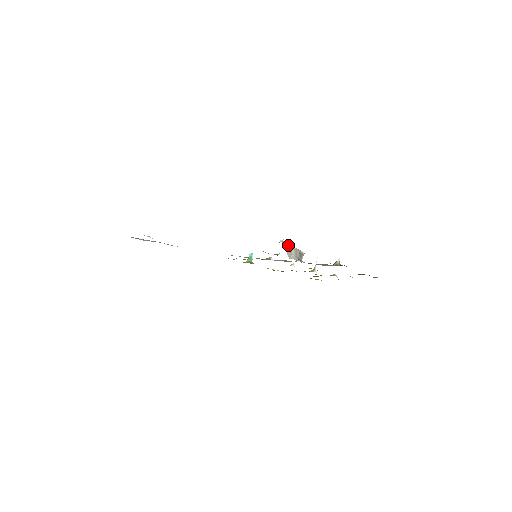
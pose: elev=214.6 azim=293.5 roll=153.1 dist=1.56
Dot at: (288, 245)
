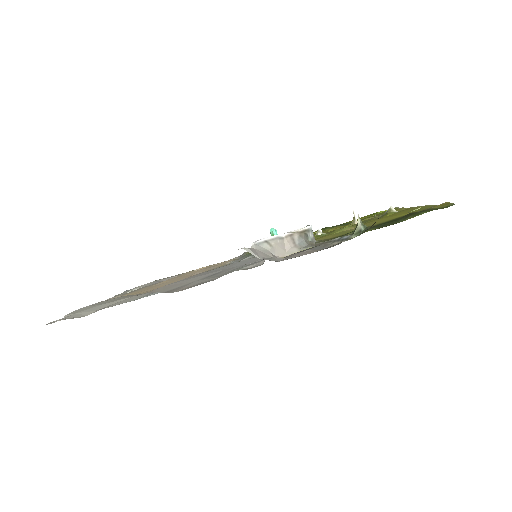
Dot at: (270, 241)
